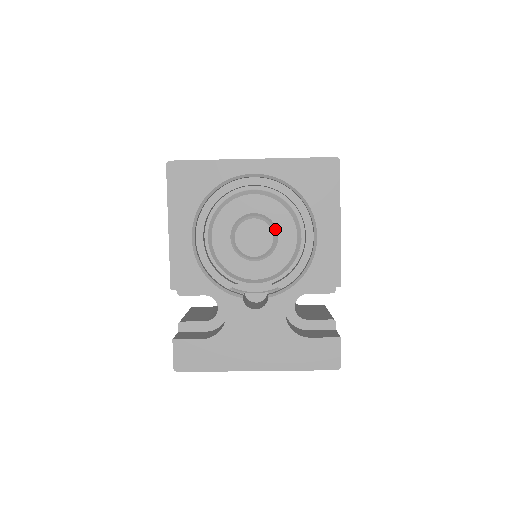
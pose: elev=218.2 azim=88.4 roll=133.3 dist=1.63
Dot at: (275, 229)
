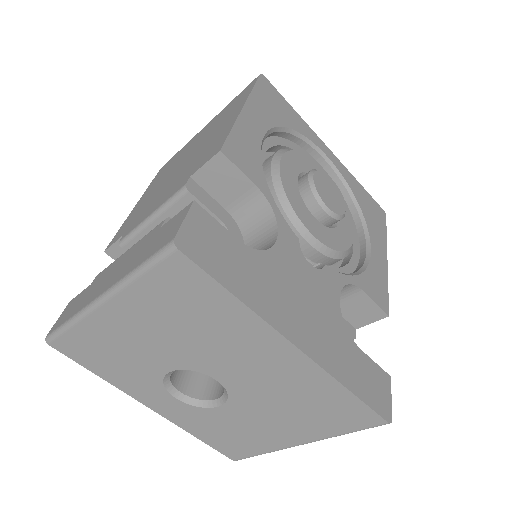
Dot at: occluded
